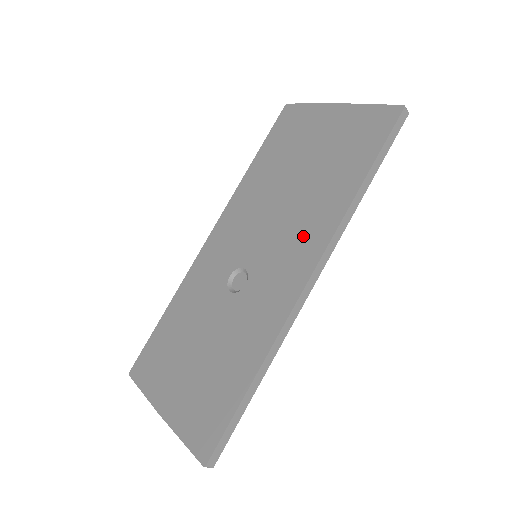
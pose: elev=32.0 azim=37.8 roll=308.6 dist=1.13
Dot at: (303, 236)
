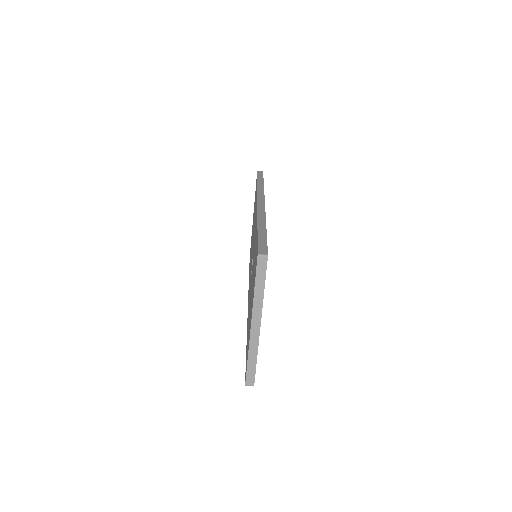
Dot at: (255, 215)
